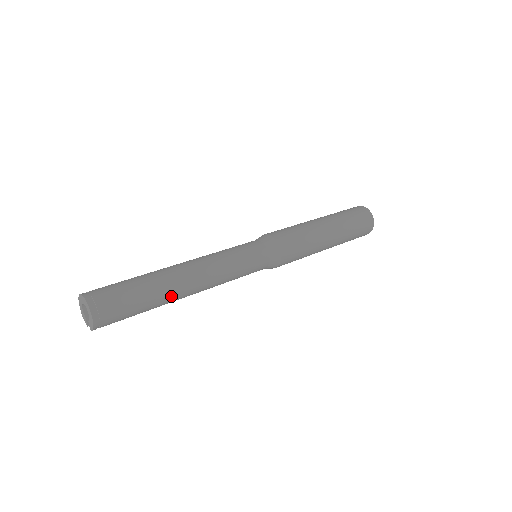
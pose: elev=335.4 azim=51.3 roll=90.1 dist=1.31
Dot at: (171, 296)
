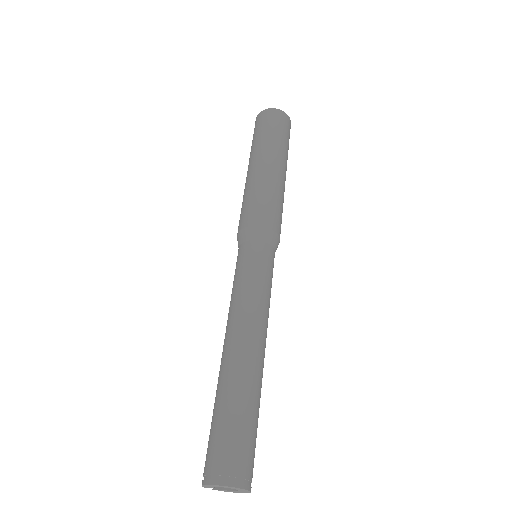
Dot at: occluded
